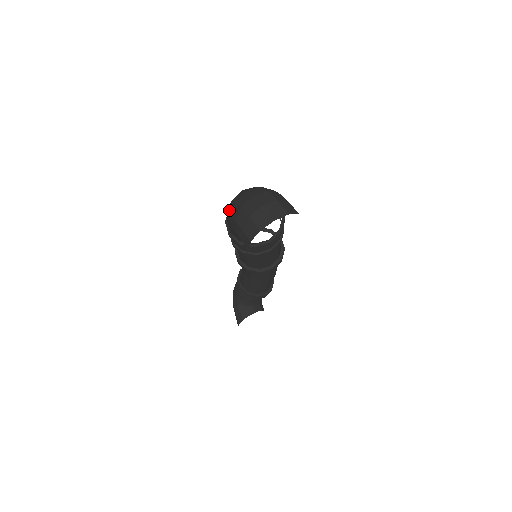
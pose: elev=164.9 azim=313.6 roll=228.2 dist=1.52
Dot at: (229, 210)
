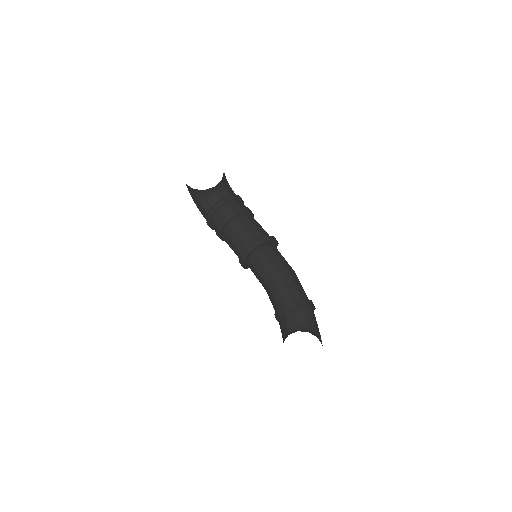
Dot at: occluded
